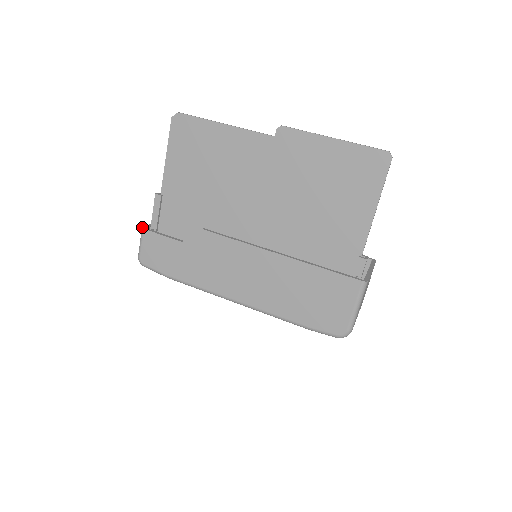
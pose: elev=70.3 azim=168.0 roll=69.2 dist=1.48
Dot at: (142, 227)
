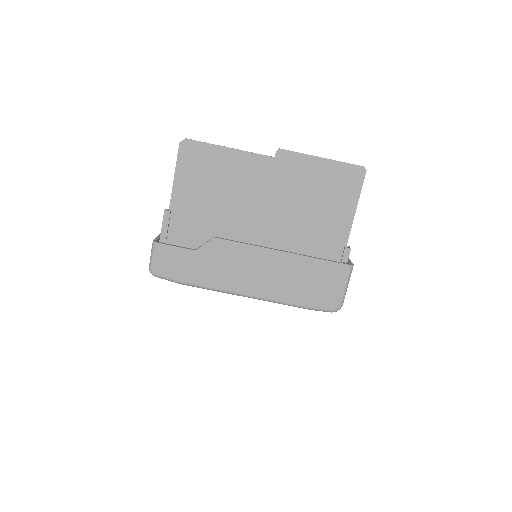
Dot at: (153, 241)
